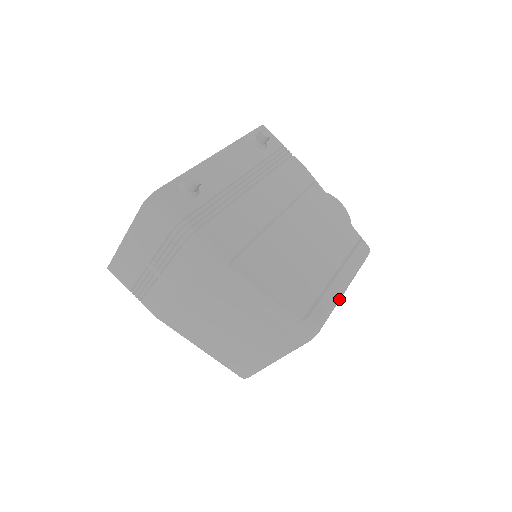
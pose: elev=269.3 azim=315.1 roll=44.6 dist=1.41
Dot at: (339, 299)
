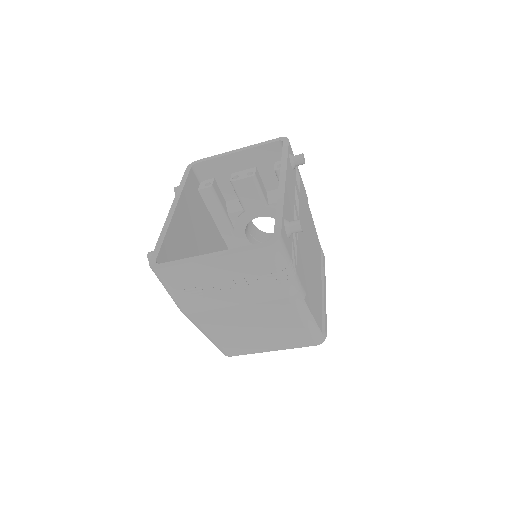
Dot at: occluded
